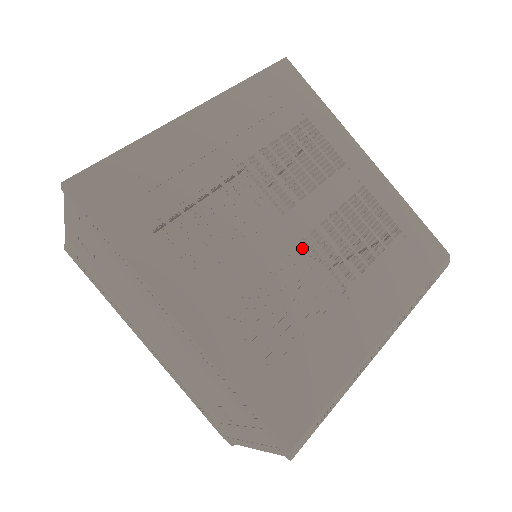
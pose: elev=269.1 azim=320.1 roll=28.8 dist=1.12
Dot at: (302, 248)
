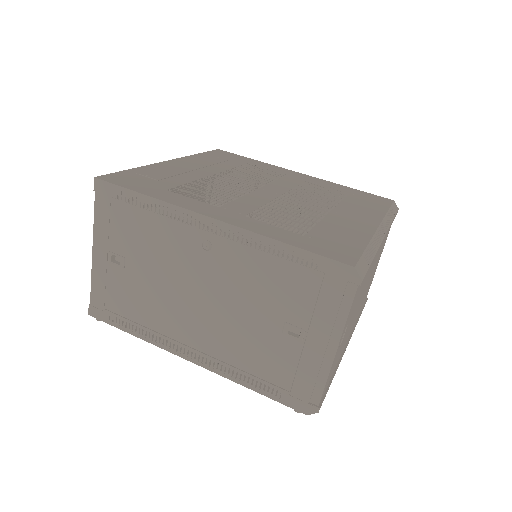
Dot at: occluded
